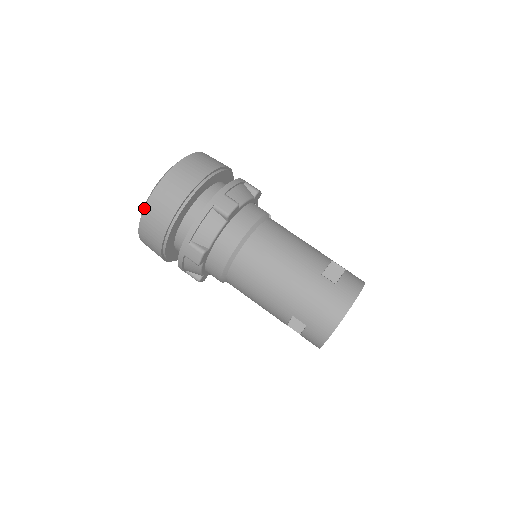
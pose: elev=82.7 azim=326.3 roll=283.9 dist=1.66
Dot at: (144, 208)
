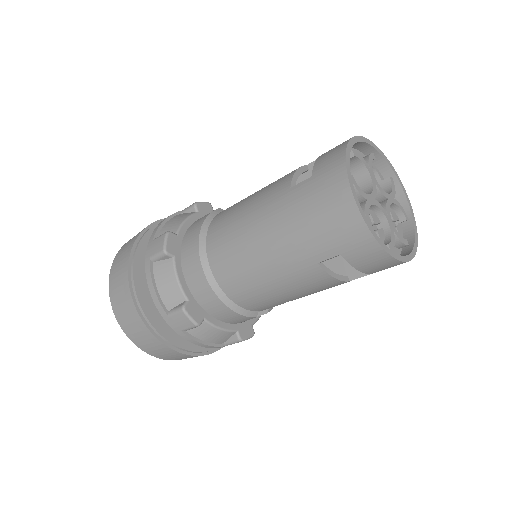
Dot at: occluded
